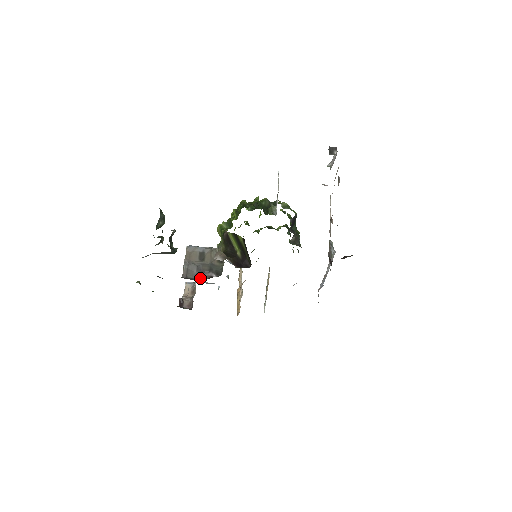
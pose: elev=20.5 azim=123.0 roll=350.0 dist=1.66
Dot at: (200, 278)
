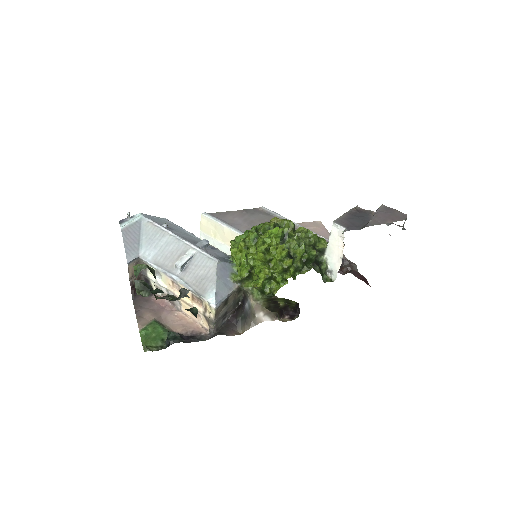
Dot at: (226, 320)
